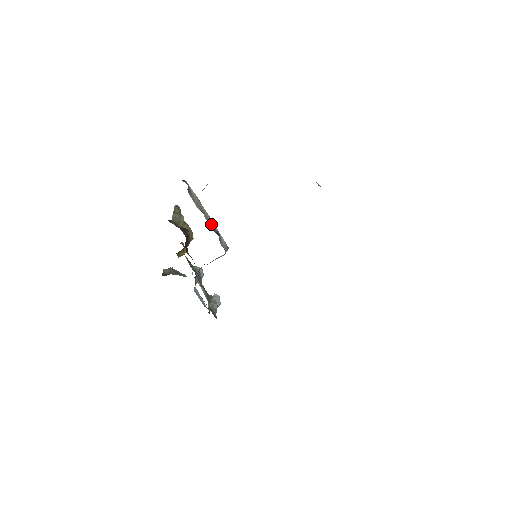
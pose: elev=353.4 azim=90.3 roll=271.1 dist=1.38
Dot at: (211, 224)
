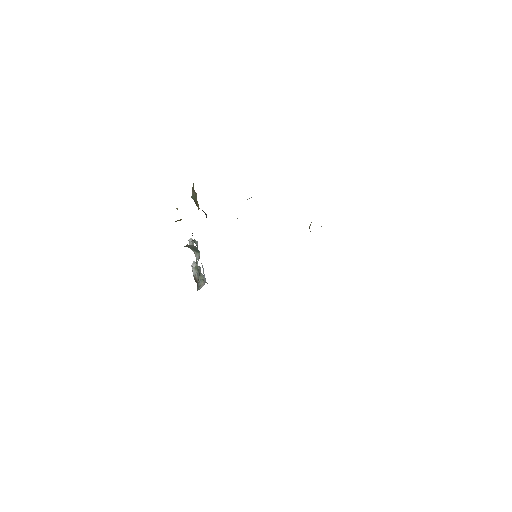
Dot at: occluded
